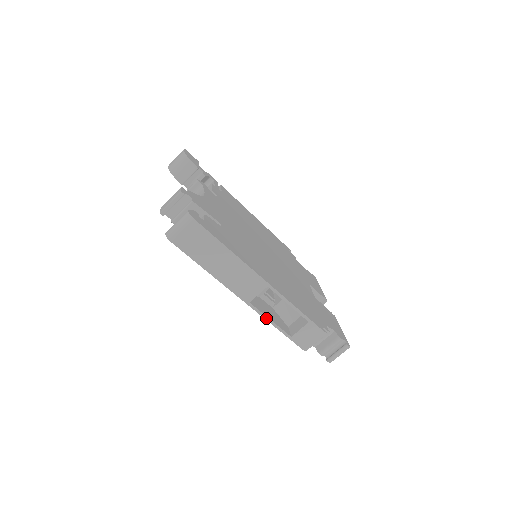
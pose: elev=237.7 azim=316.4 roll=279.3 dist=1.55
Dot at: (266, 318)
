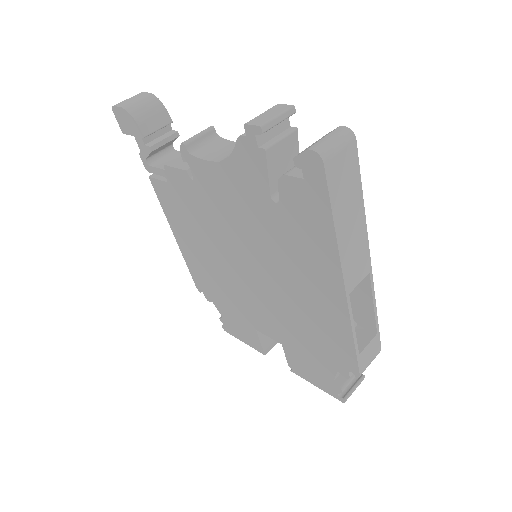
Dot at: (352, 322)
